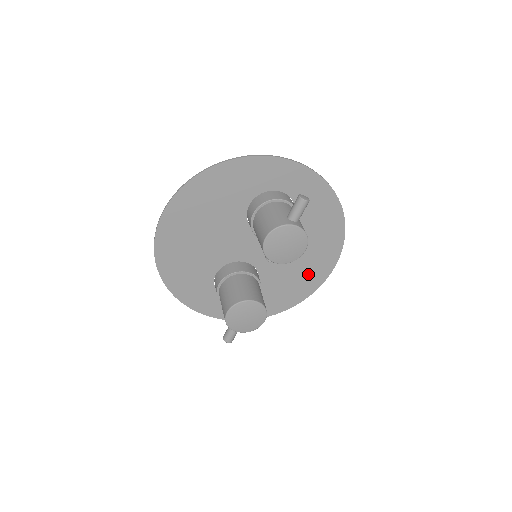
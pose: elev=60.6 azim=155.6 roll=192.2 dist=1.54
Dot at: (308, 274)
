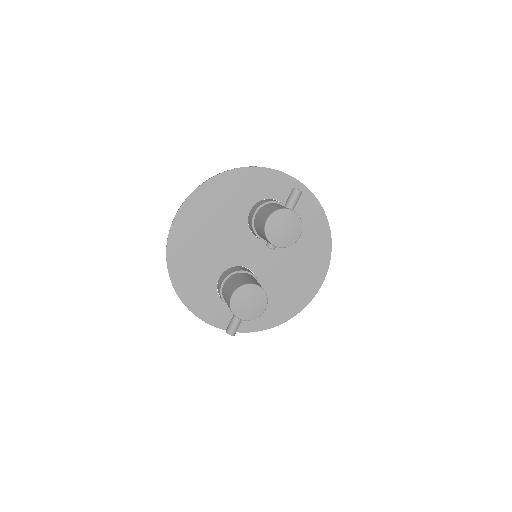
Dot at: (301, 285)
